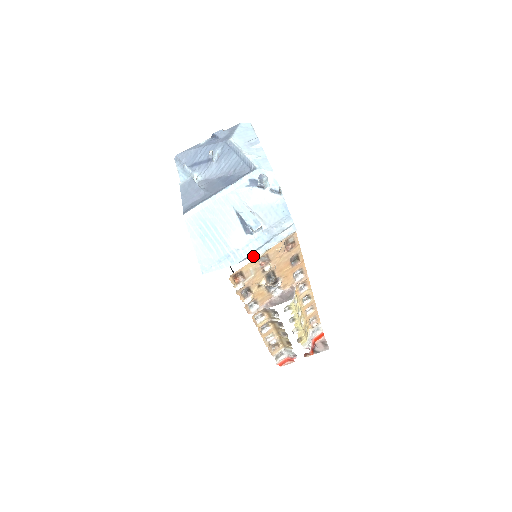
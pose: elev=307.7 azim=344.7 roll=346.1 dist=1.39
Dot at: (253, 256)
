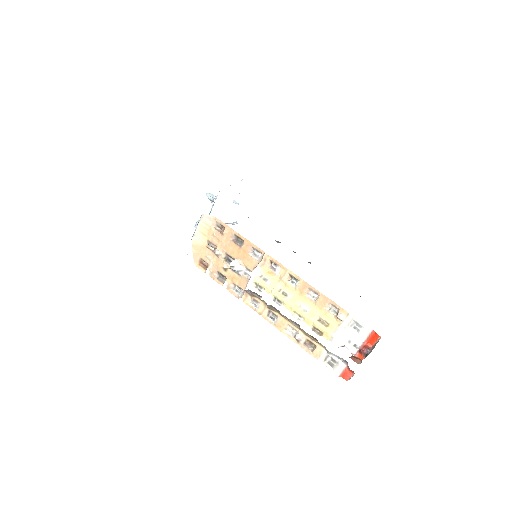
Dot at: occluded
